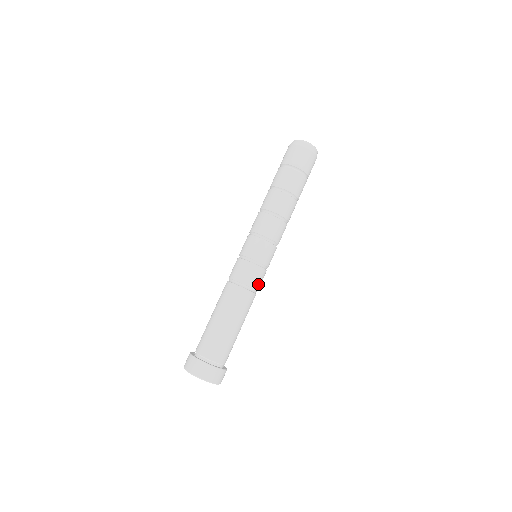
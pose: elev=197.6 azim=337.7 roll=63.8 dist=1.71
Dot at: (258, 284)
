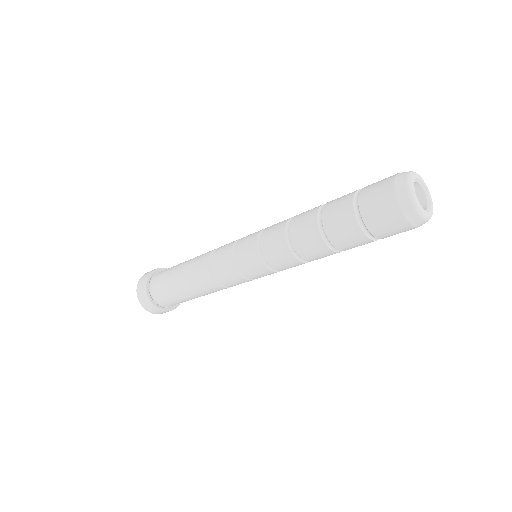
Dot at: occluded
